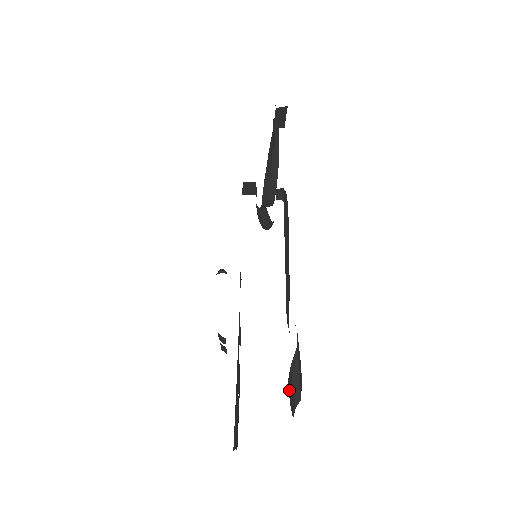
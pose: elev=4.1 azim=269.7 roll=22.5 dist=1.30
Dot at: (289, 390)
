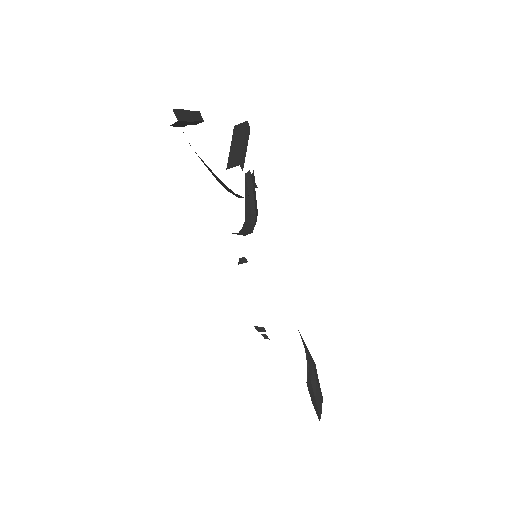
Dot at: occluded
